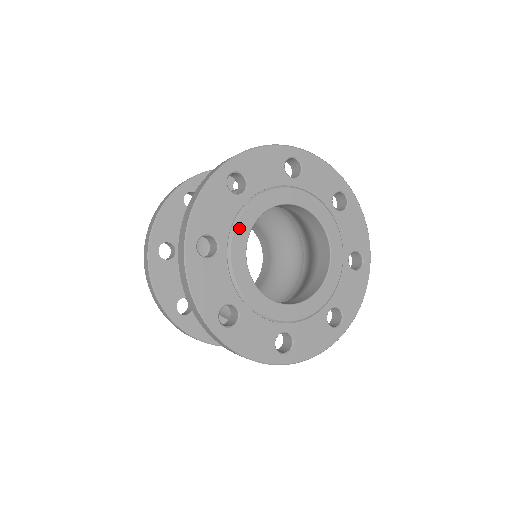
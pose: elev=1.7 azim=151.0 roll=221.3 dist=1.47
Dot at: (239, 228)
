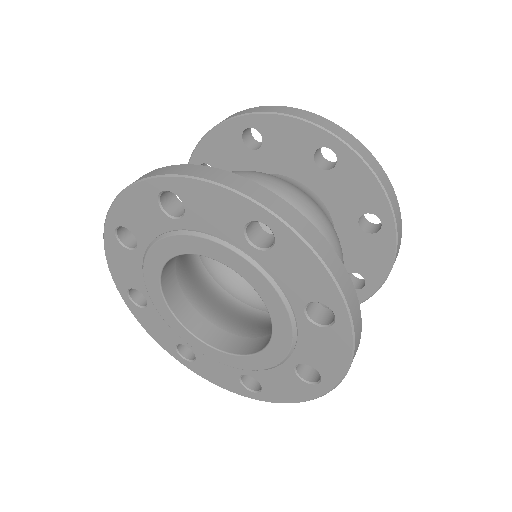
Dot at: (149, 284)
